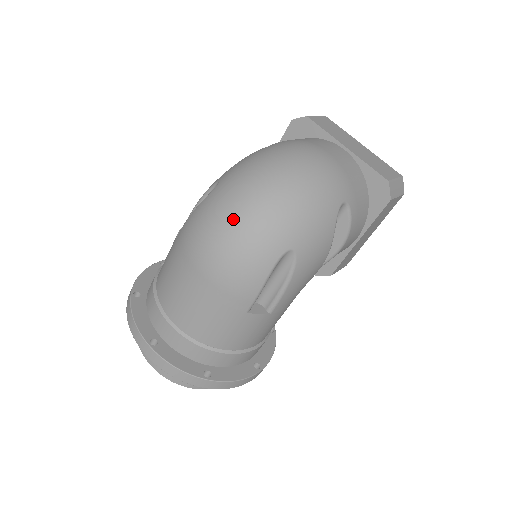
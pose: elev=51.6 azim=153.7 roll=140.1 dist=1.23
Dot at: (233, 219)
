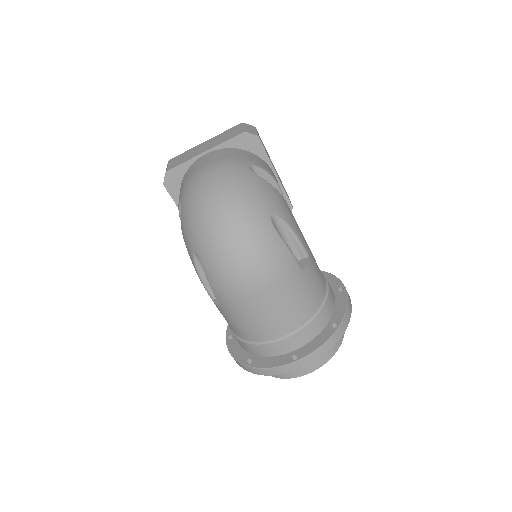
Dot at: (232, 248)
